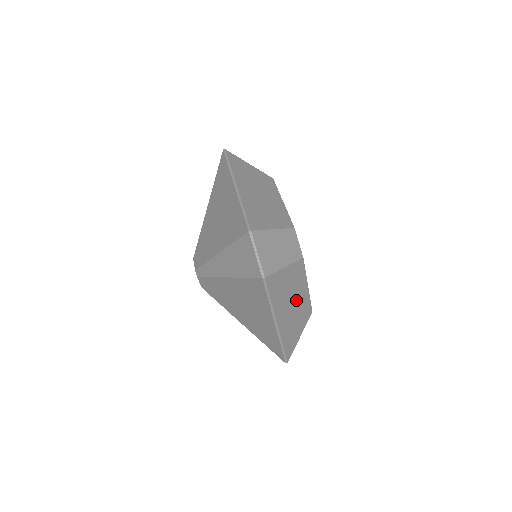
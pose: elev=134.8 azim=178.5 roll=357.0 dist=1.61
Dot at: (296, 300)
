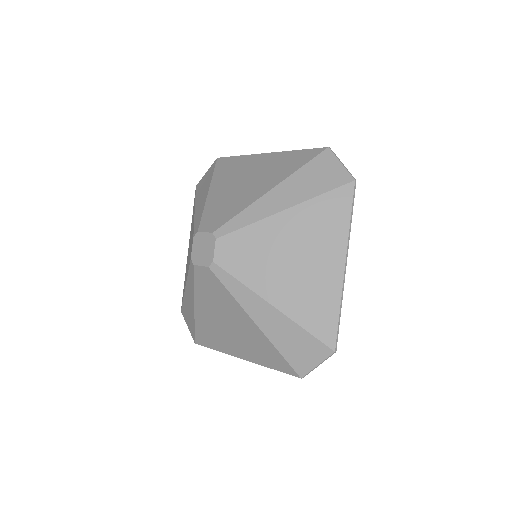
Dot at: occluded
